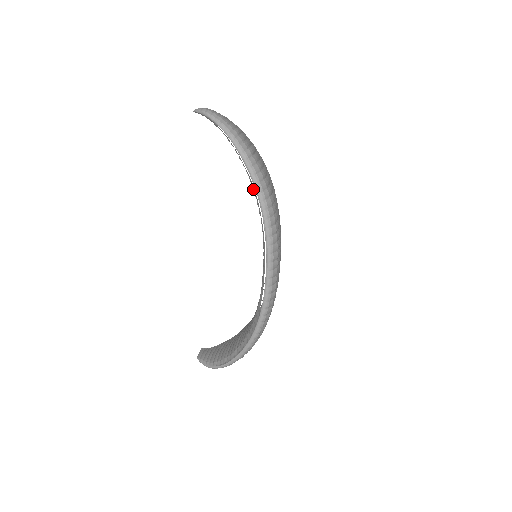
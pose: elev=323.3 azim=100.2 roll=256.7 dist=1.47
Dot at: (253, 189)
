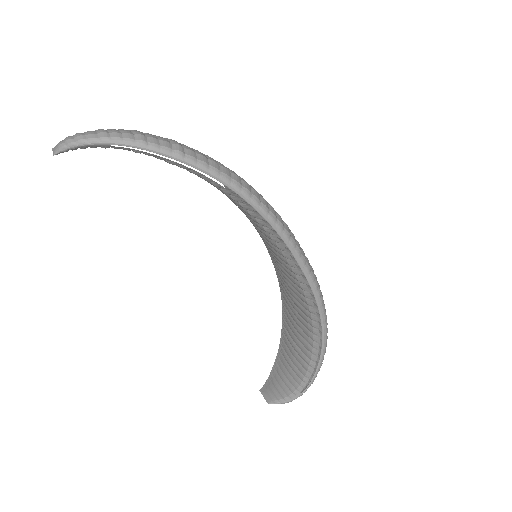
Dot at: (216, 186)
